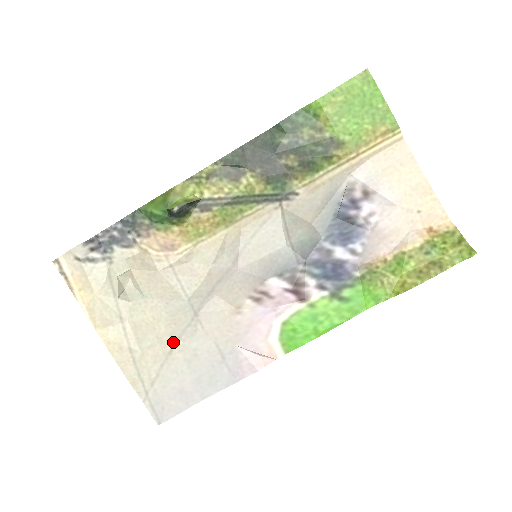
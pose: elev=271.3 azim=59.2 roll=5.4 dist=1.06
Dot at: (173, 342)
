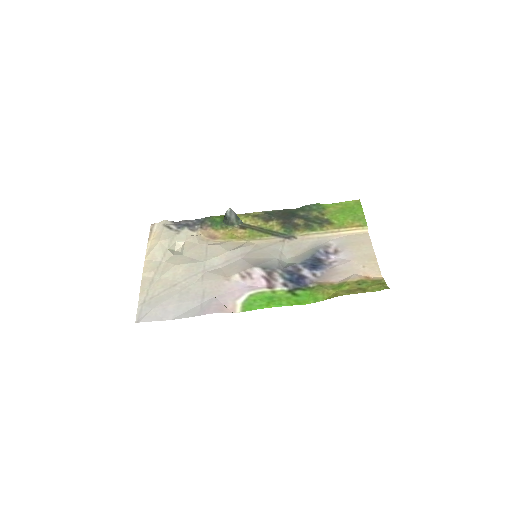
Dot at: (180, 281)
